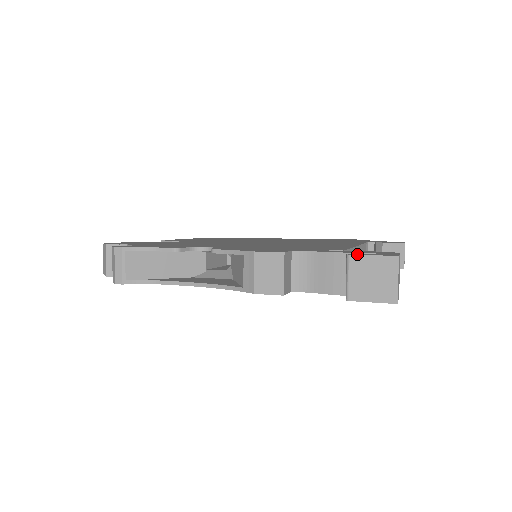
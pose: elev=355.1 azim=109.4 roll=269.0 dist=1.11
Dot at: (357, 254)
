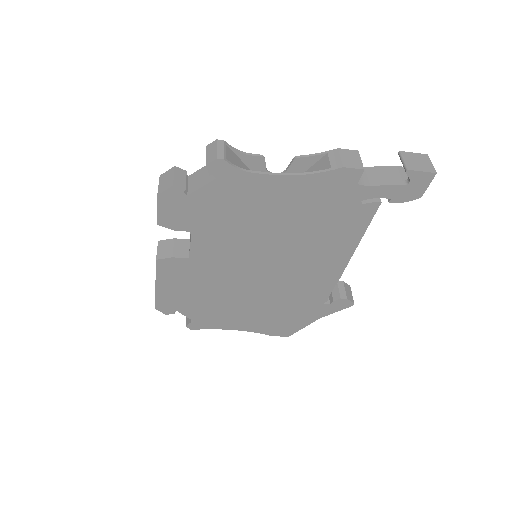
Dot at: (404, 154)
